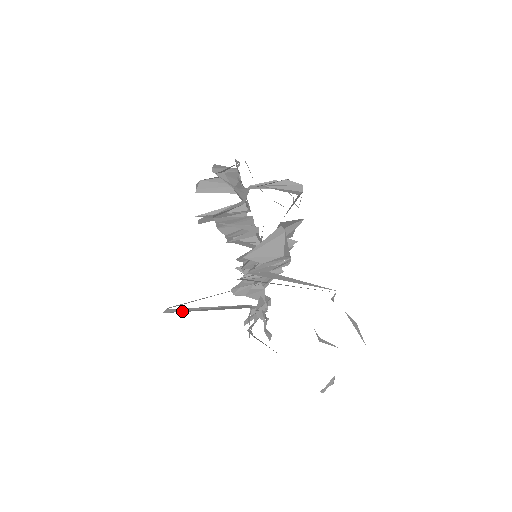
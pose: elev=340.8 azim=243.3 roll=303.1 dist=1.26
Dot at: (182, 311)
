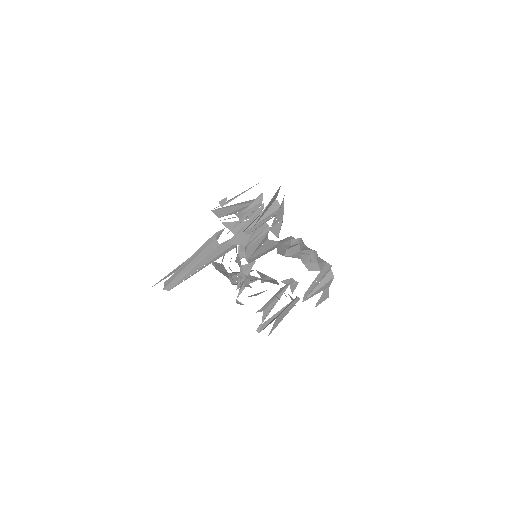
Dot at: (175, 278)
